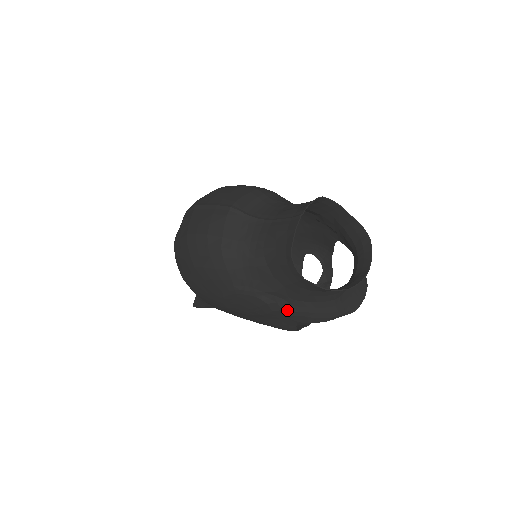
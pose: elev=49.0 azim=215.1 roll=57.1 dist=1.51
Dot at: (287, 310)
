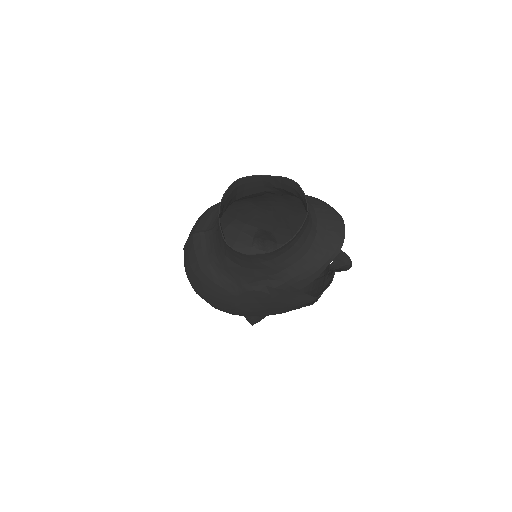
Dot at: (277, 286)
